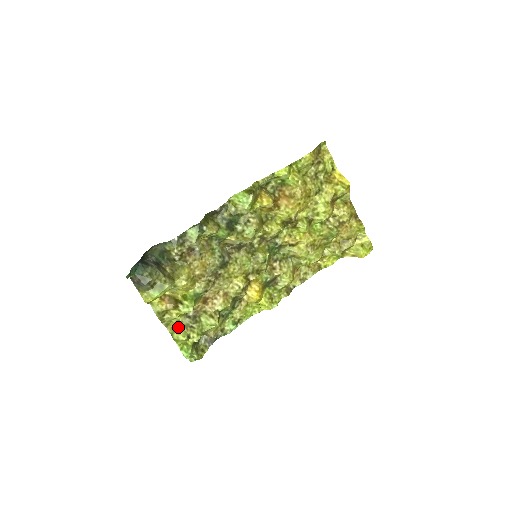
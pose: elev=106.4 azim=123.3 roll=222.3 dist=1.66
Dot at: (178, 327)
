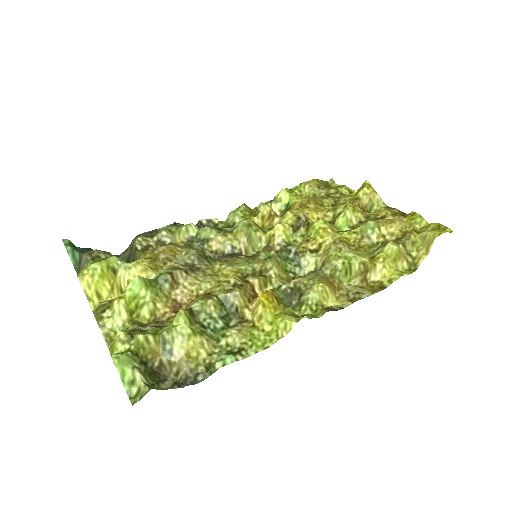
Dot at: occluded
